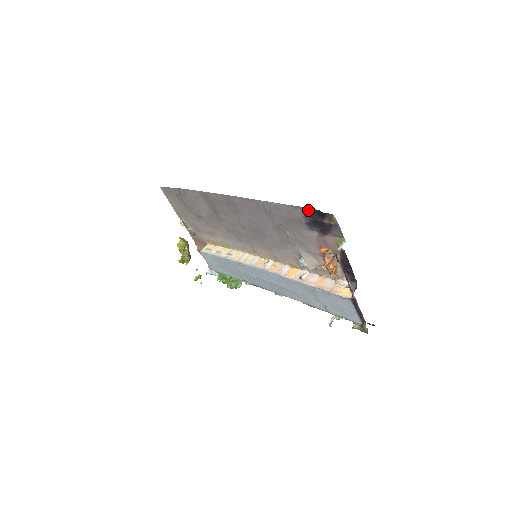
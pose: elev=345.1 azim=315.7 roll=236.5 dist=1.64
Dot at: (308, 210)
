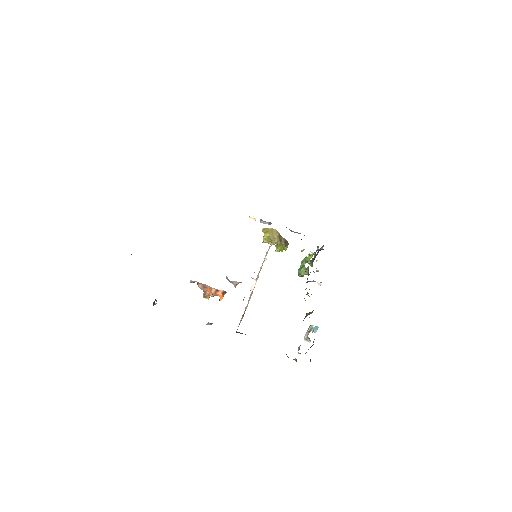
Dot at: occluded
